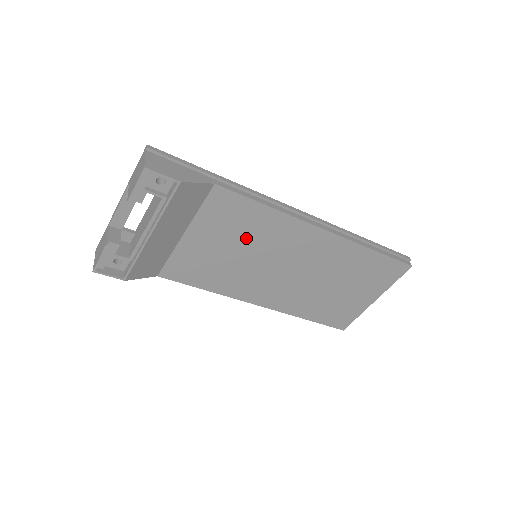
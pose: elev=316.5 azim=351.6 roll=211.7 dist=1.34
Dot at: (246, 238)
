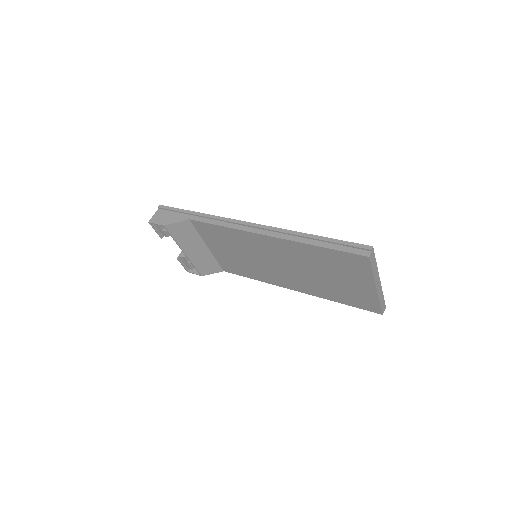
Dot at: (235, 246)
